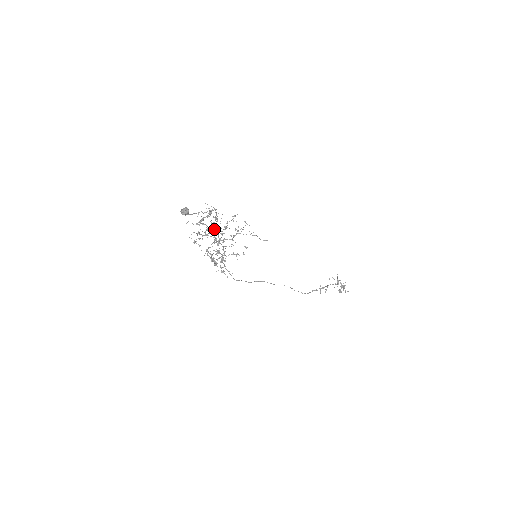
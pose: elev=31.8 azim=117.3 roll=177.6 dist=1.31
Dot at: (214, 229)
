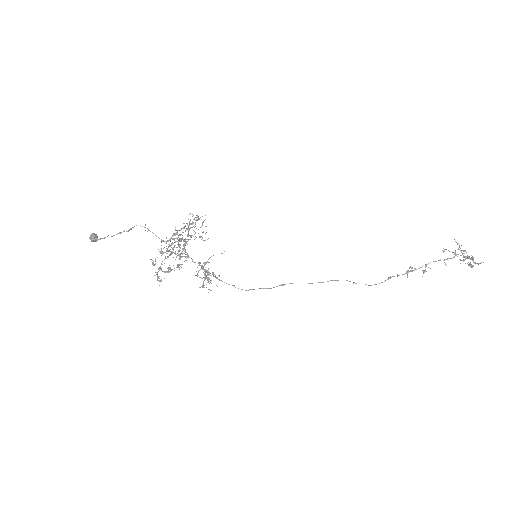
Dot at: occluded
